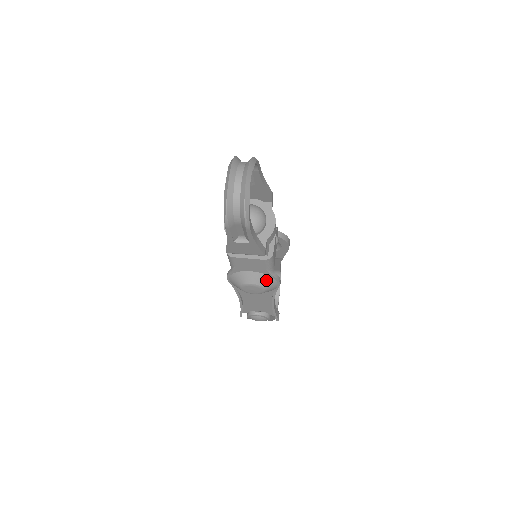
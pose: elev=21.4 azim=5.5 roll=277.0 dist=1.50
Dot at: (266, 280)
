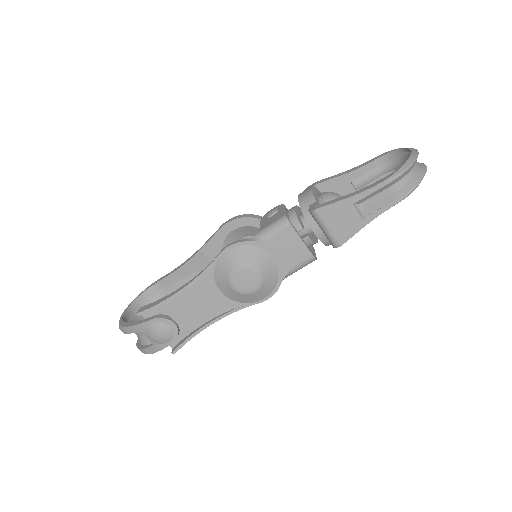
Dot at: (271, 281)
